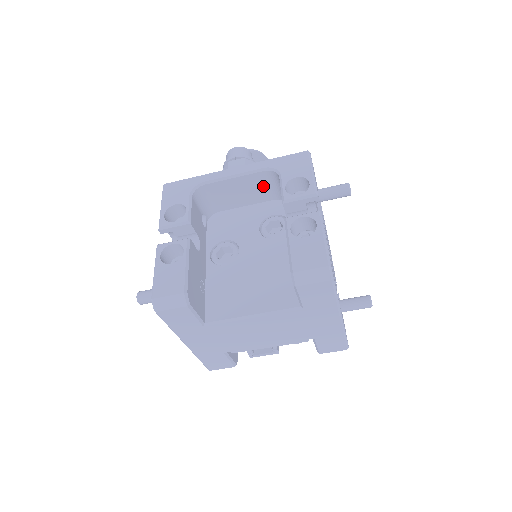
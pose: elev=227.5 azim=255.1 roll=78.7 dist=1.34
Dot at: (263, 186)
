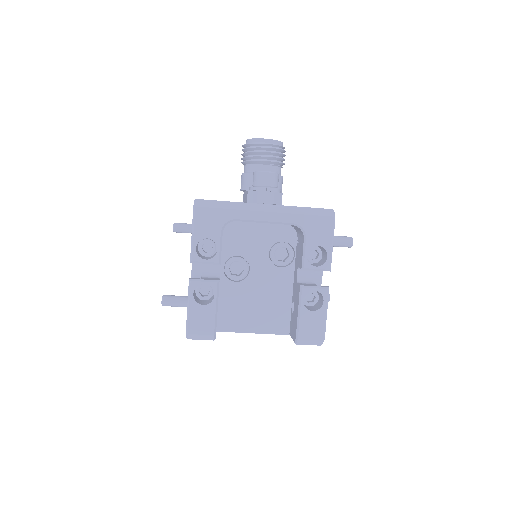
Dot at: occluded
